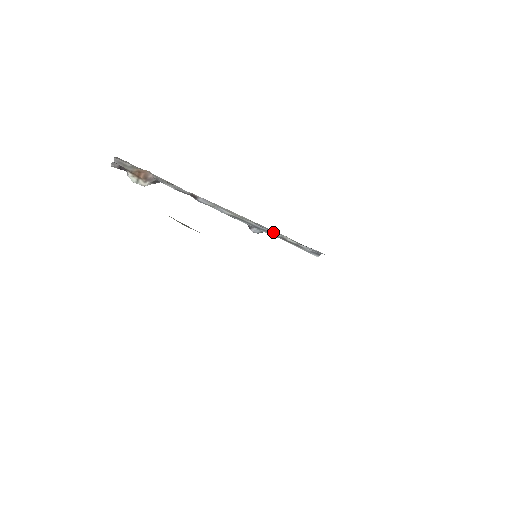
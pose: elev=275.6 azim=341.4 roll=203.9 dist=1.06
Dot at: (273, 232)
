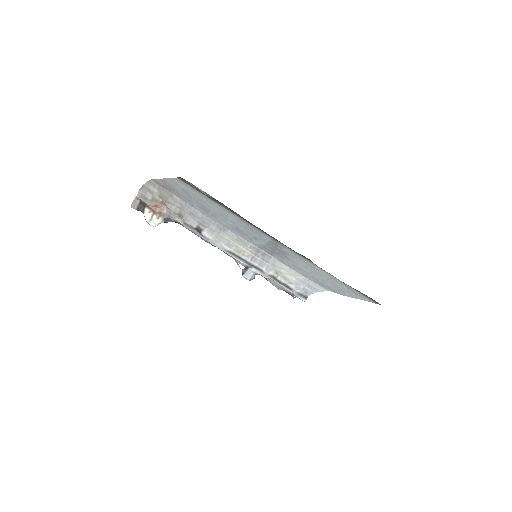
Dot at: (265, 268)
